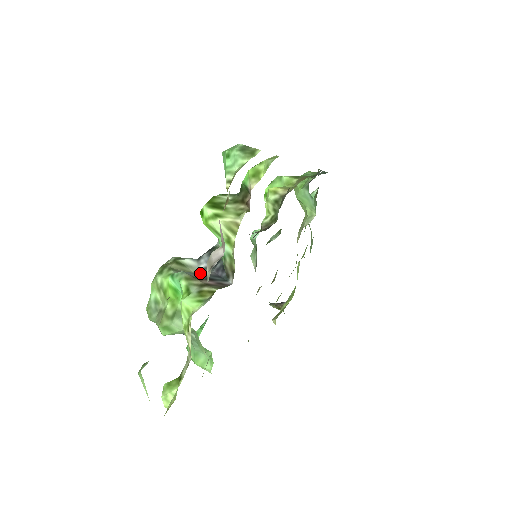
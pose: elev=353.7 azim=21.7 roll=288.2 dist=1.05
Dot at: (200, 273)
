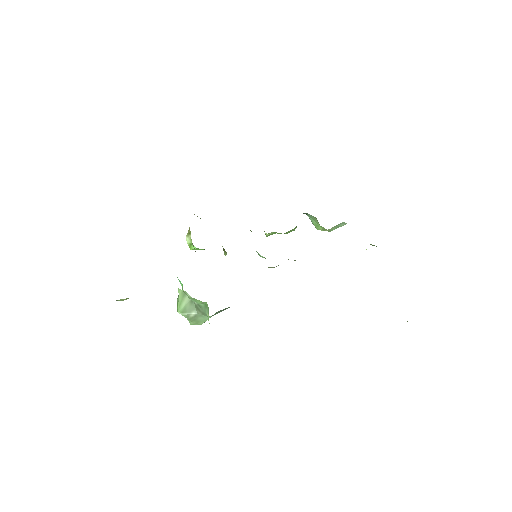
Dot at: occluded
